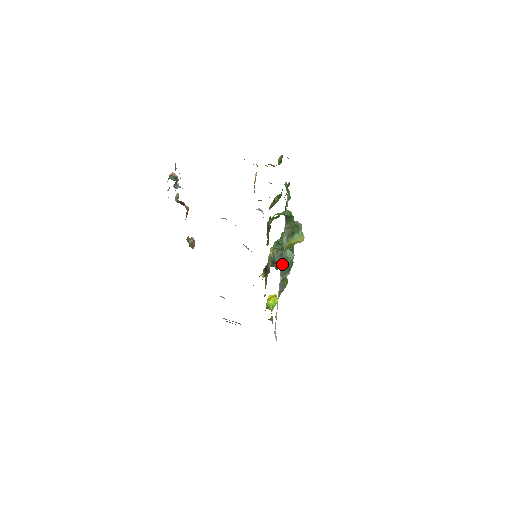
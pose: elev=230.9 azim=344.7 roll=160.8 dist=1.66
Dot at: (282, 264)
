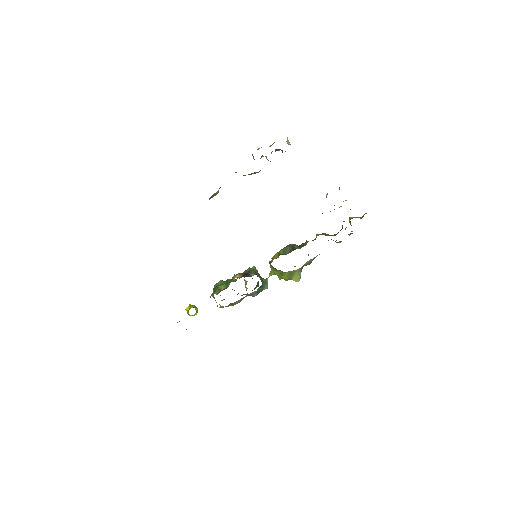
Dot at: (262, 283)
